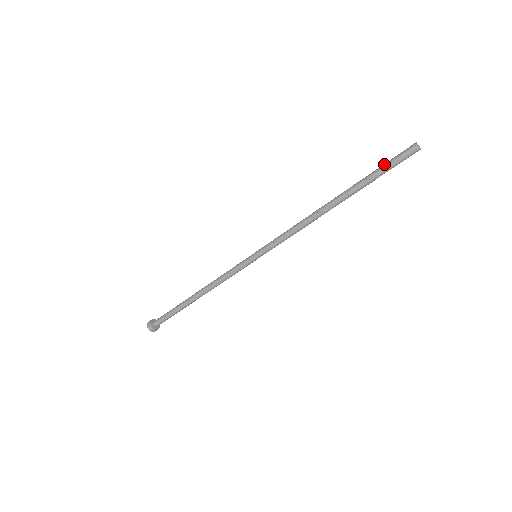
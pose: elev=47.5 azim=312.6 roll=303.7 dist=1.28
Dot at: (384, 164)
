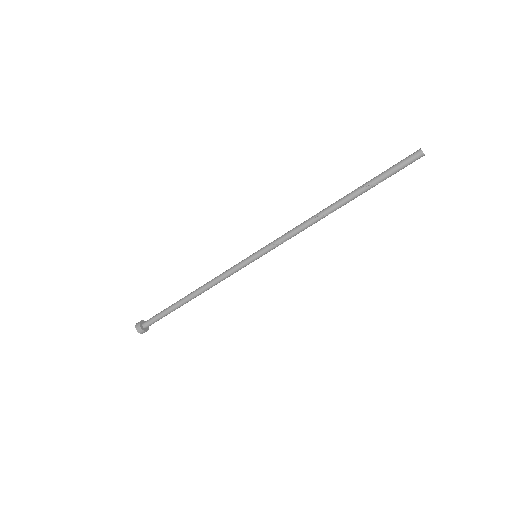
Dot at: (390, 170)
